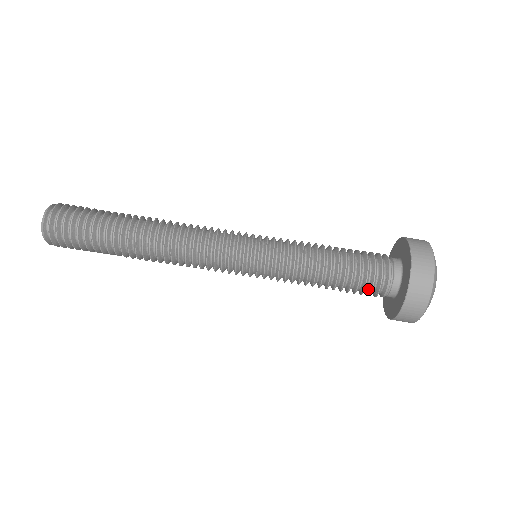
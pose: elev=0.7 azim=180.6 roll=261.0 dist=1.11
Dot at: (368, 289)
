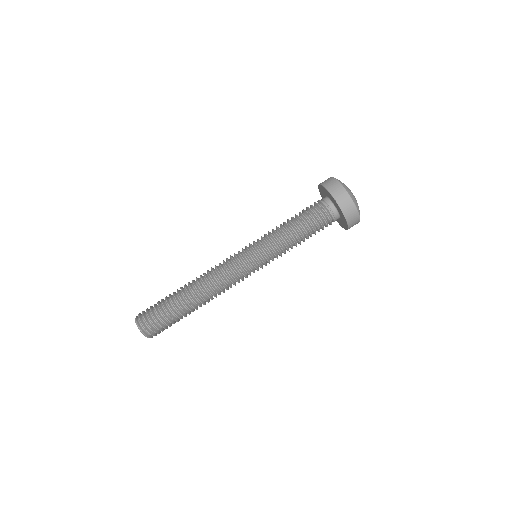
Dot at: (320, 218)
